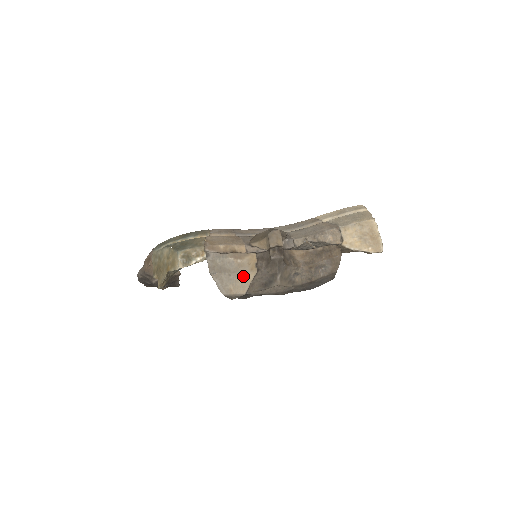
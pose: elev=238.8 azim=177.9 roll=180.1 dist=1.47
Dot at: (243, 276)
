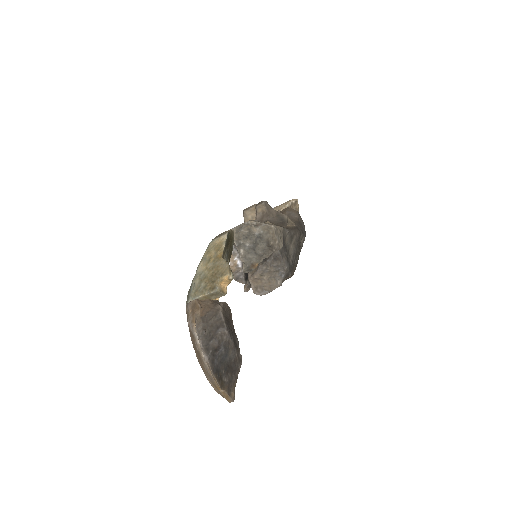
Dot at: occluded
